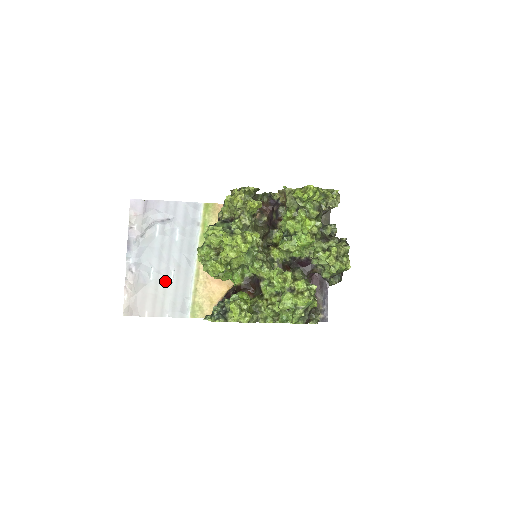
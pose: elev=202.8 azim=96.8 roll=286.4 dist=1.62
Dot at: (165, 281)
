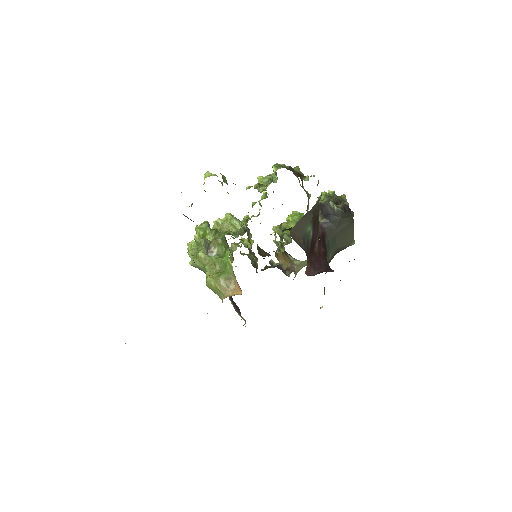
Dot at: occluded
